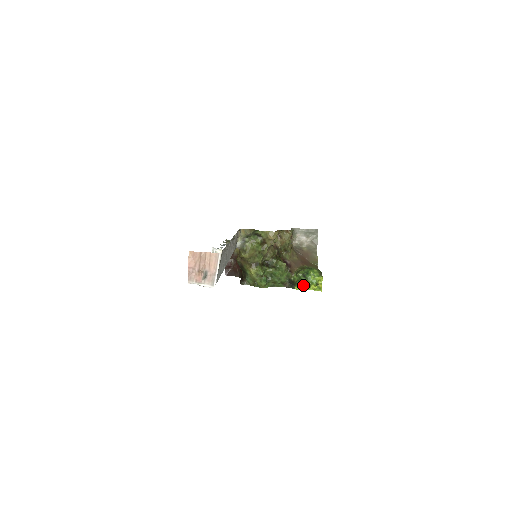
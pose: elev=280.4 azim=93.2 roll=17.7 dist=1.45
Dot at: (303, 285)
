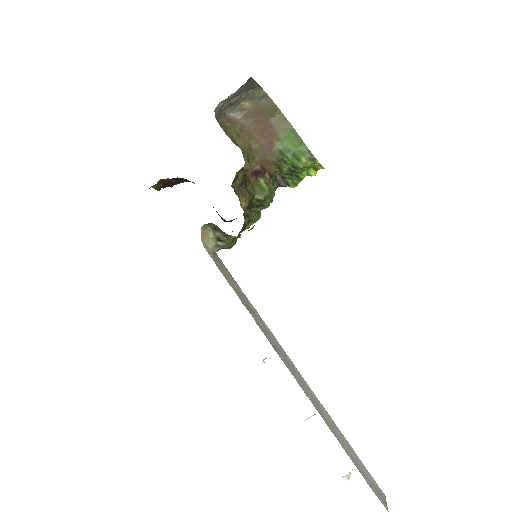
Dot at: occluded
